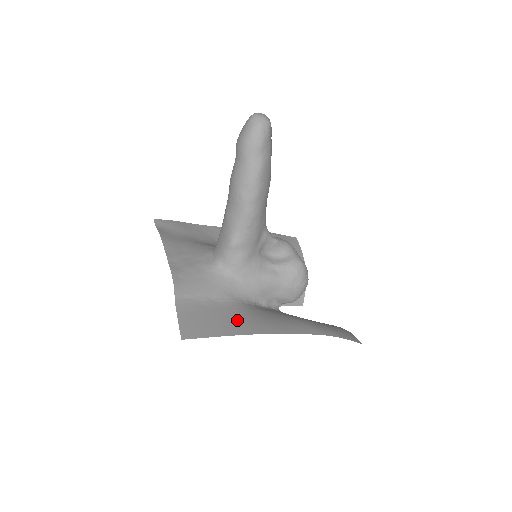
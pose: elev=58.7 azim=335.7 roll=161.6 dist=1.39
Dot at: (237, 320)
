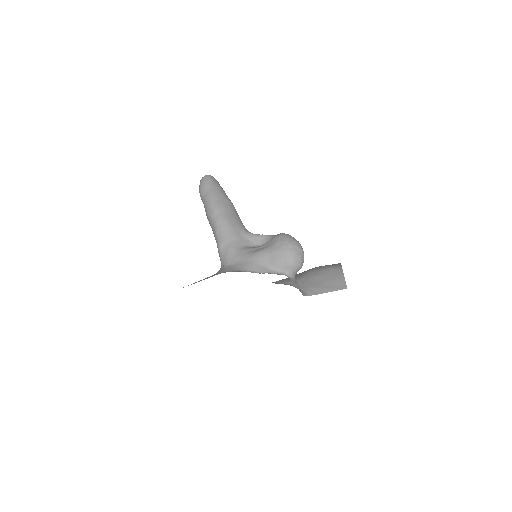
Dot at: occluded
